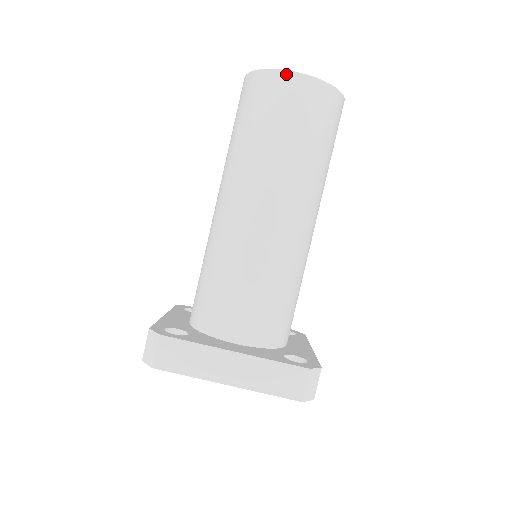
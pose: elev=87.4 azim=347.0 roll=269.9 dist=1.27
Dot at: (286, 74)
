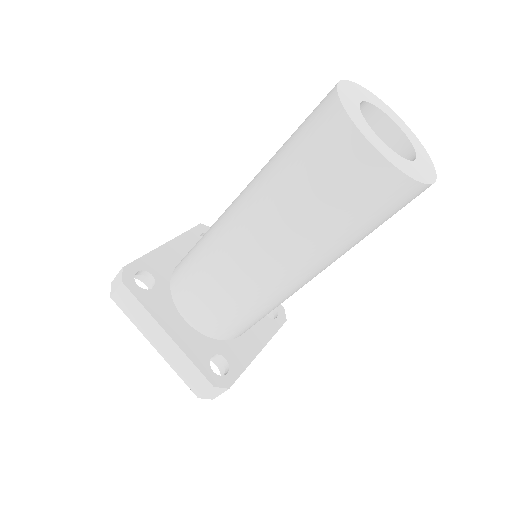
Dot at: (428, 187)
